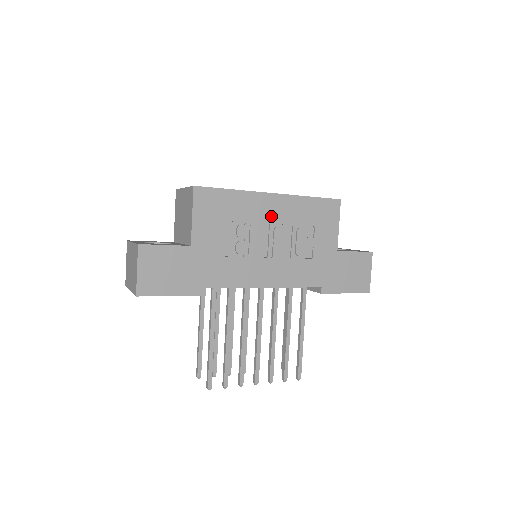
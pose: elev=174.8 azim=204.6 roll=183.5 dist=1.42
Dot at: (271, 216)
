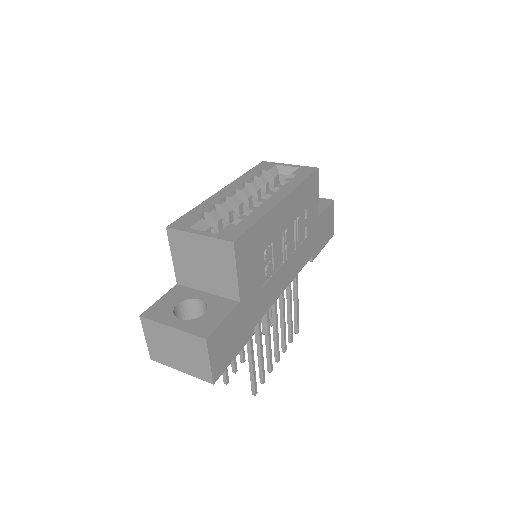
Dot at: (283, 223)
